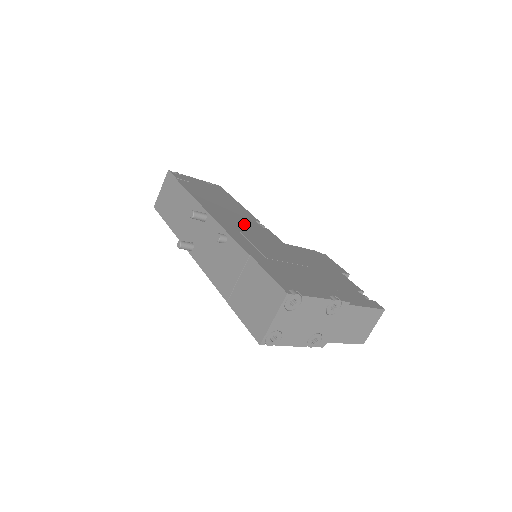
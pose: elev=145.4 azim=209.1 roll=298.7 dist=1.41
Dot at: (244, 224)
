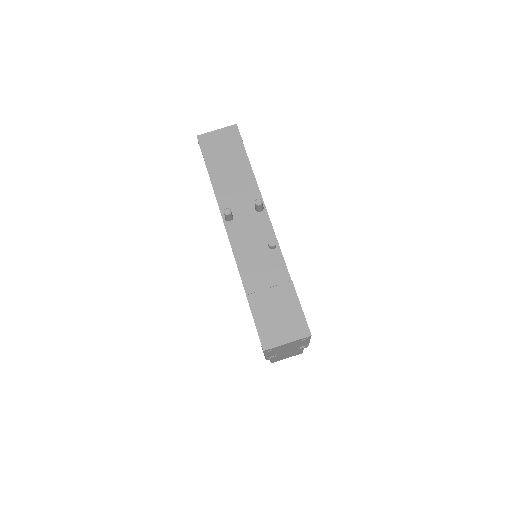
Dot at: occluded
